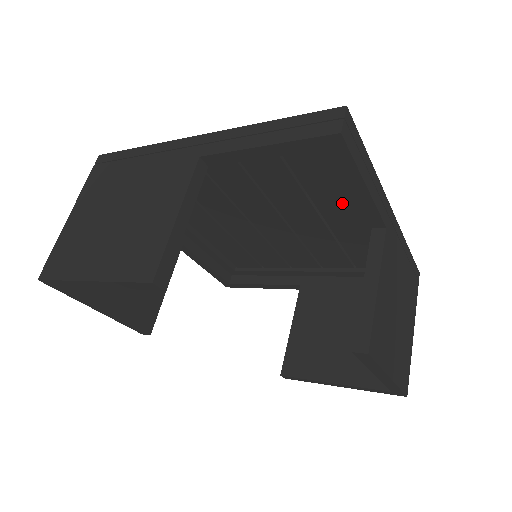
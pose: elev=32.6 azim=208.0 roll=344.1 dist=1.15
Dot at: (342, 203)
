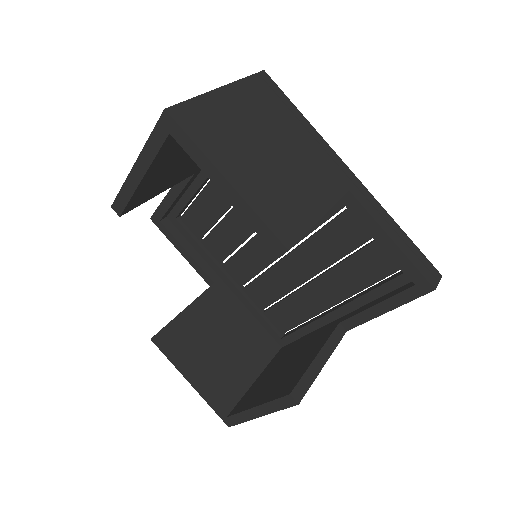
Dot at: (340, 291)
